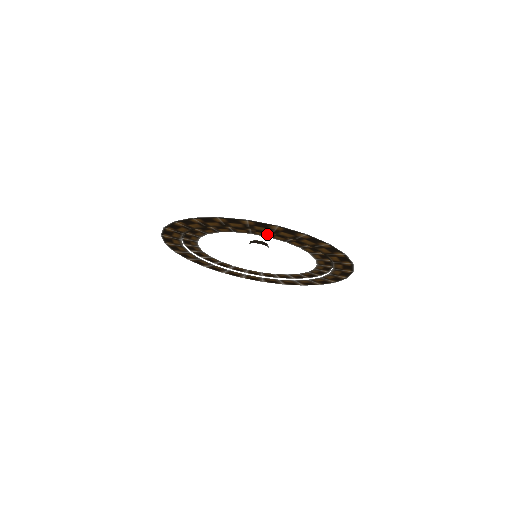
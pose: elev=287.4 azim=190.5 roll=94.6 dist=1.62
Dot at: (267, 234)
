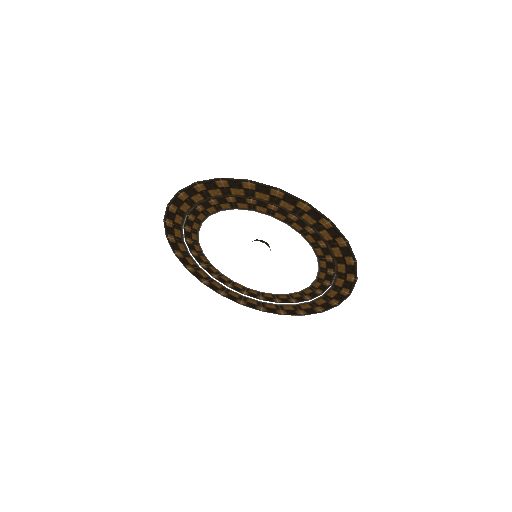
Dot at: (268, 210)
